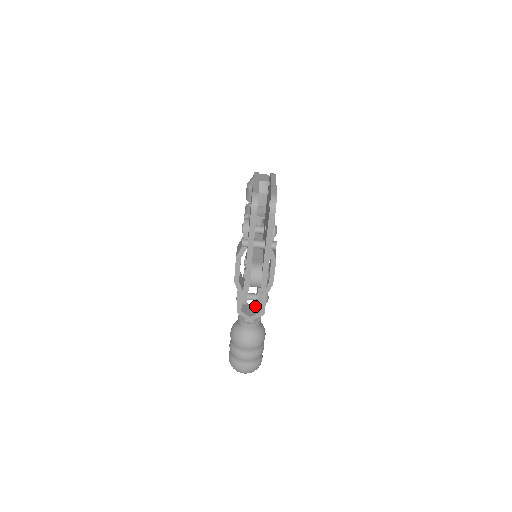
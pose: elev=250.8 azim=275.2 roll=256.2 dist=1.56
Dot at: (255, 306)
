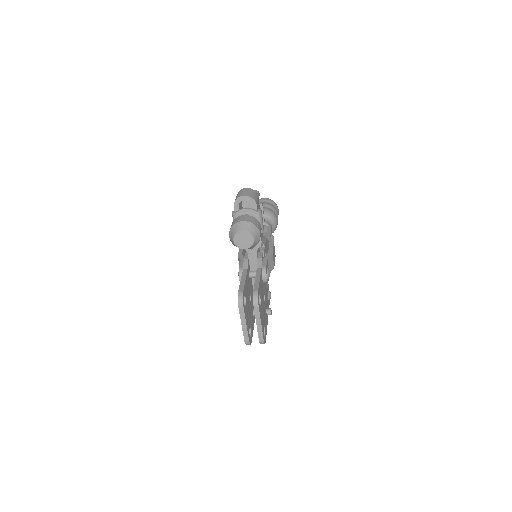
Dot at: (264, 231)
